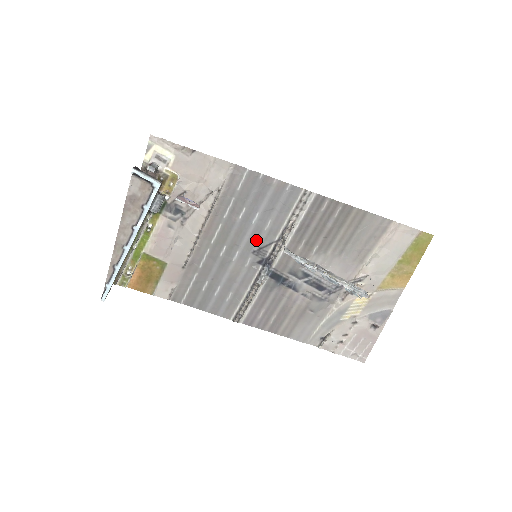
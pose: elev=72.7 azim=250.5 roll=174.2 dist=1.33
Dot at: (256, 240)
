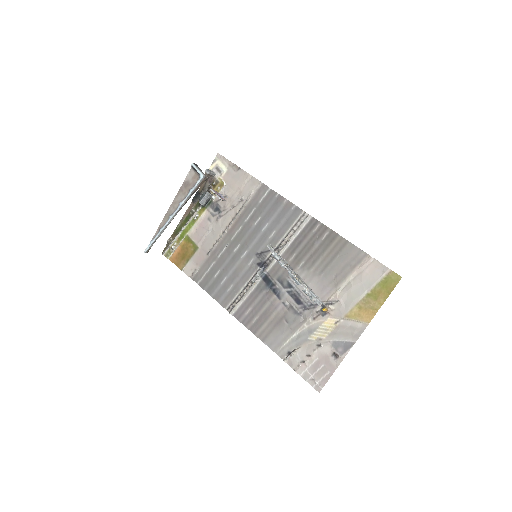
Dot at: (261, 245)
